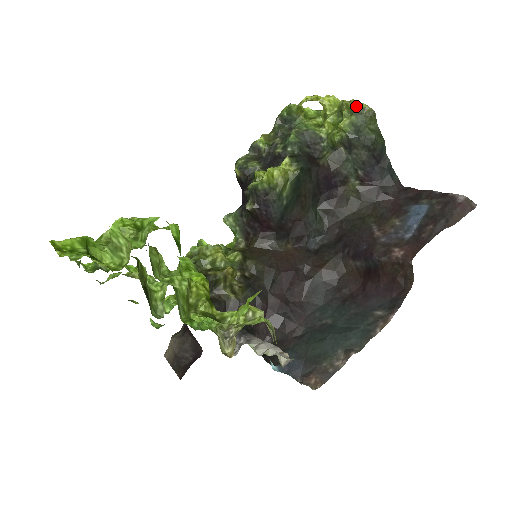
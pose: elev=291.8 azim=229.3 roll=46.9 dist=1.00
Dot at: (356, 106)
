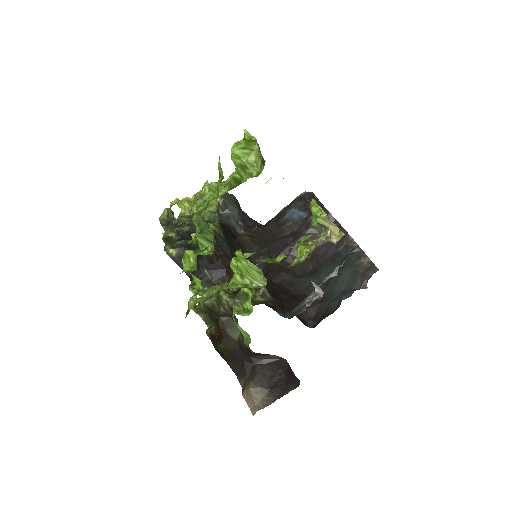
Dot at: occluded
